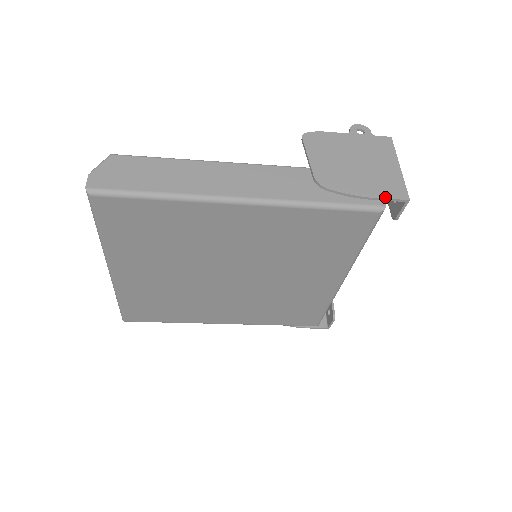
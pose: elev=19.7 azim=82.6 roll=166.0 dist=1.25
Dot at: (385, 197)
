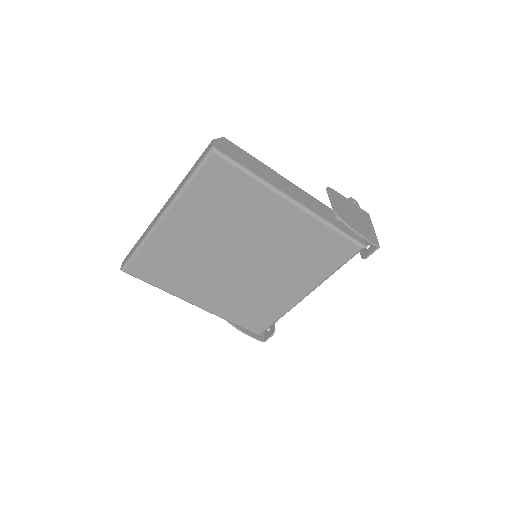
Dot at: (369, 239)
